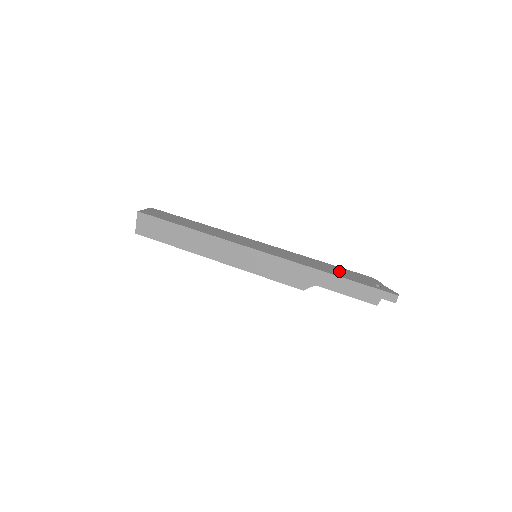
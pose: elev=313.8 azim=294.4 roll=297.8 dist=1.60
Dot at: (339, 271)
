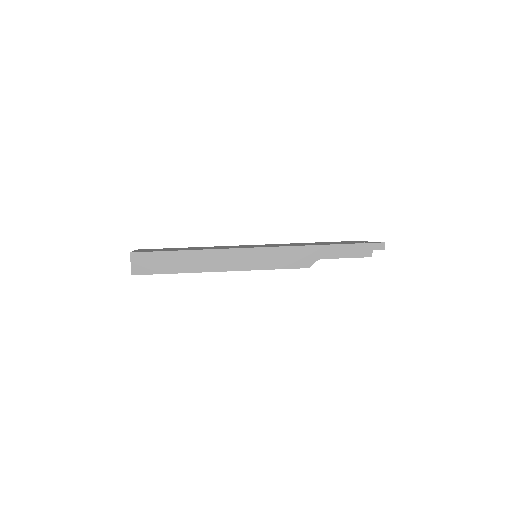
Dot at: (330, 243)
